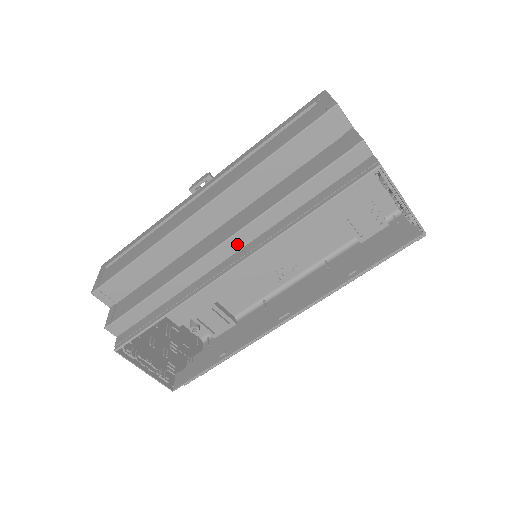
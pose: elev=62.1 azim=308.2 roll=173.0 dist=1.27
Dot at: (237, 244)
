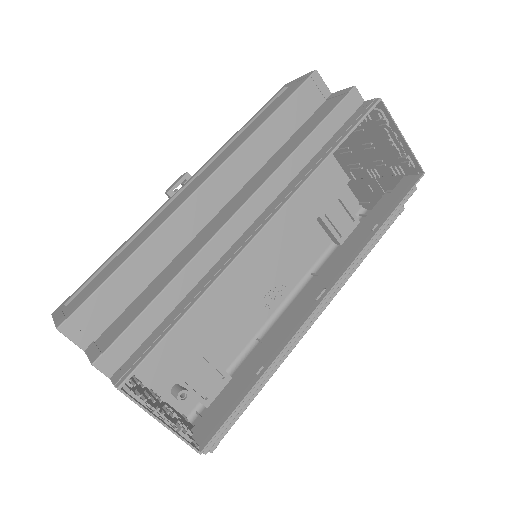
Dot at: (258, 206)
